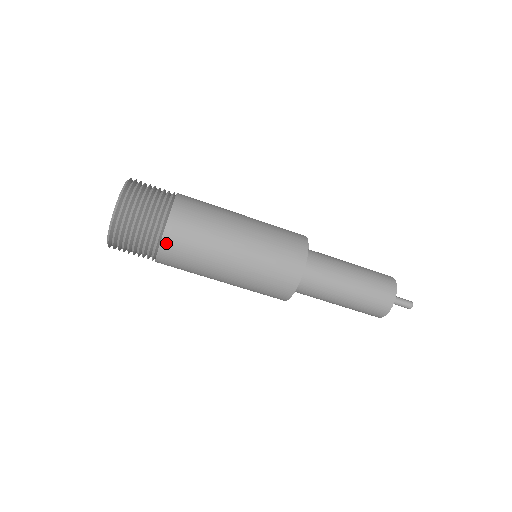
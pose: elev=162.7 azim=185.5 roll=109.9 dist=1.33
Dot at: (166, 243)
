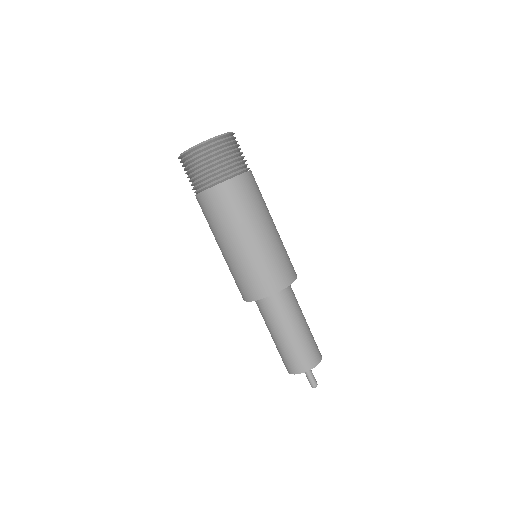
Dot at: (210, 193)
